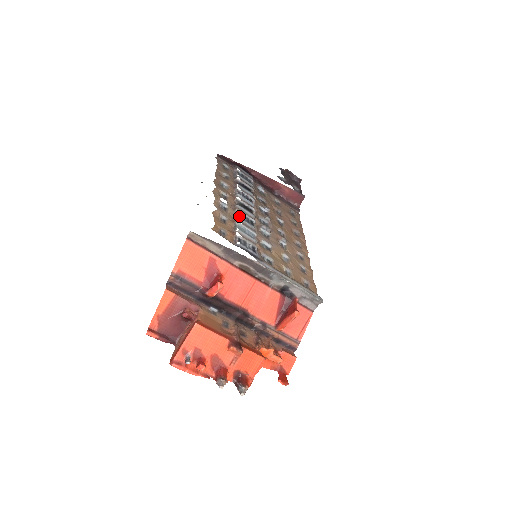
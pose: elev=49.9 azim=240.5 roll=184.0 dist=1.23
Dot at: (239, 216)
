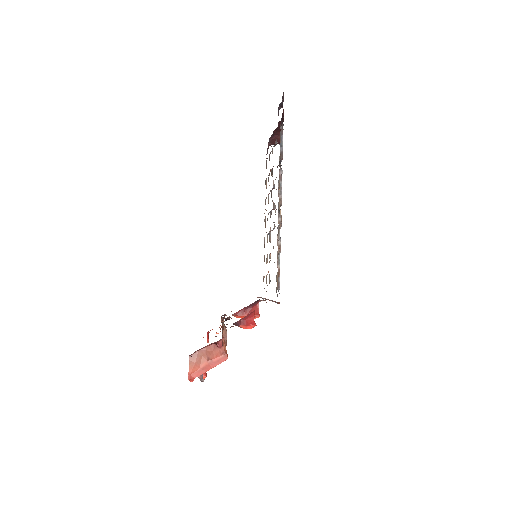
Dot at: occluded
